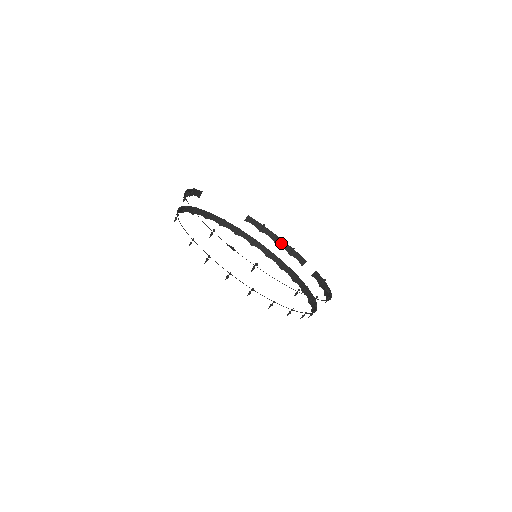
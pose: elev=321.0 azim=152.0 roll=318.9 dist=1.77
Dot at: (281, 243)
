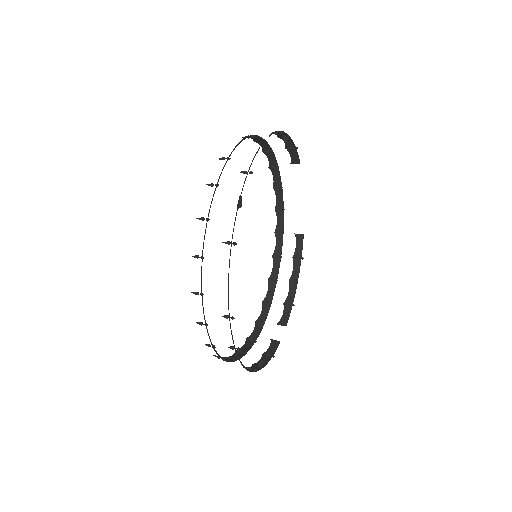
Dot at: (292, 288)
